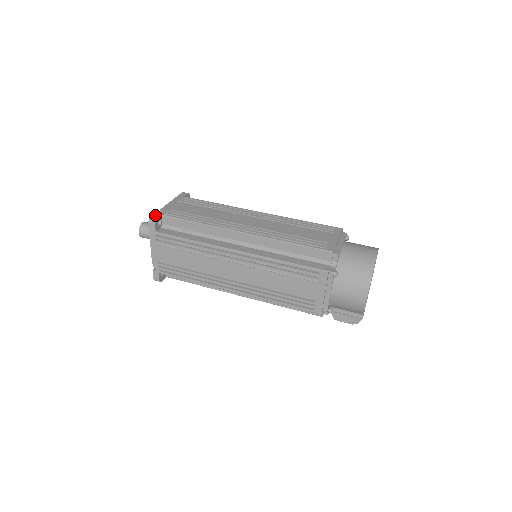
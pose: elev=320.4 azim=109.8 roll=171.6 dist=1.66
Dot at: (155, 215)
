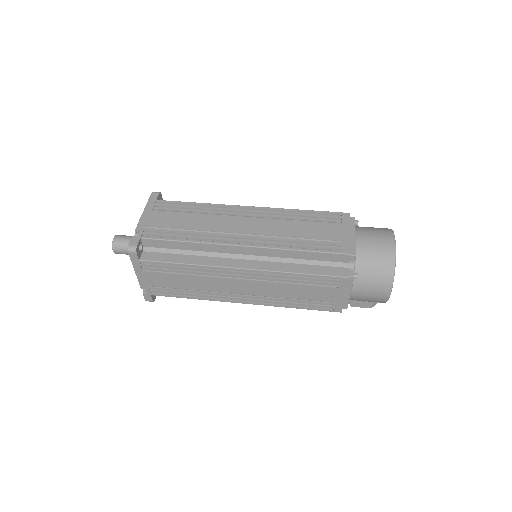
Dot at: (133, 241)
